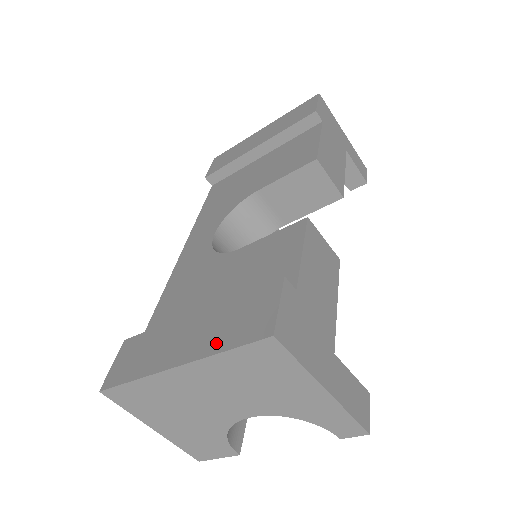
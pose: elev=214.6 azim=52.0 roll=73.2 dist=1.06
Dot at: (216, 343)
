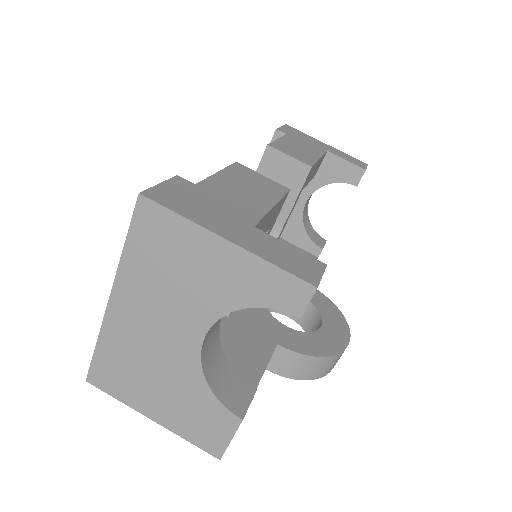
Dot at: occluded
